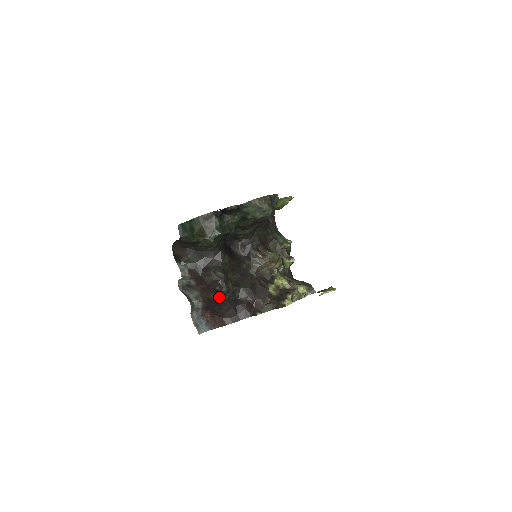
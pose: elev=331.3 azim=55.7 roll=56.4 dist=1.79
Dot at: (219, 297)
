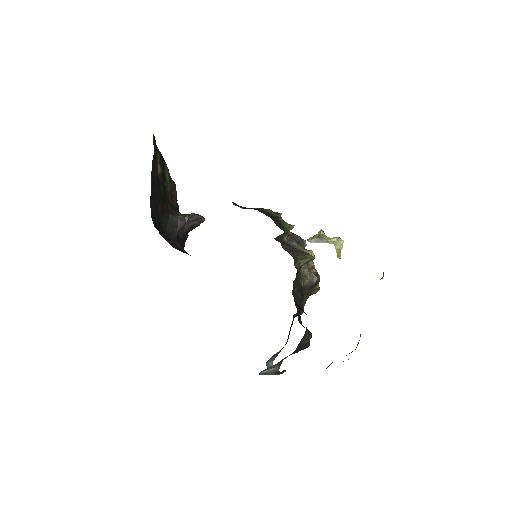
Dot at: occluded
